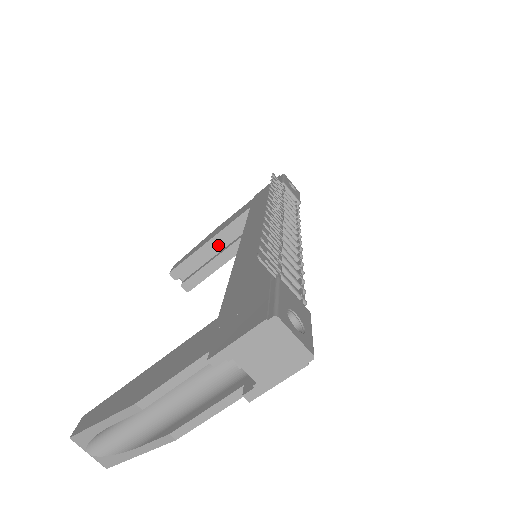
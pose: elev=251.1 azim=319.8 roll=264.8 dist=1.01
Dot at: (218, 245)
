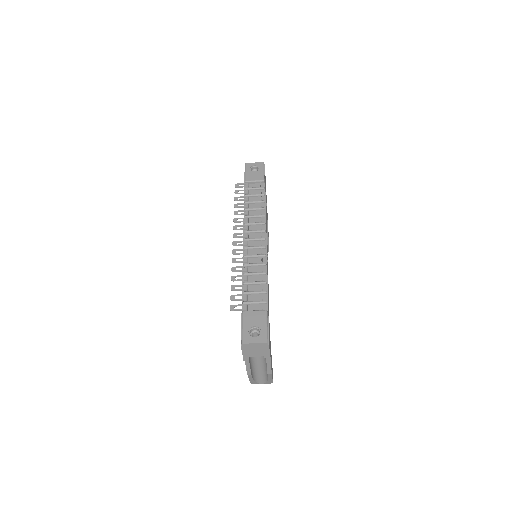
Dot at: occluded
